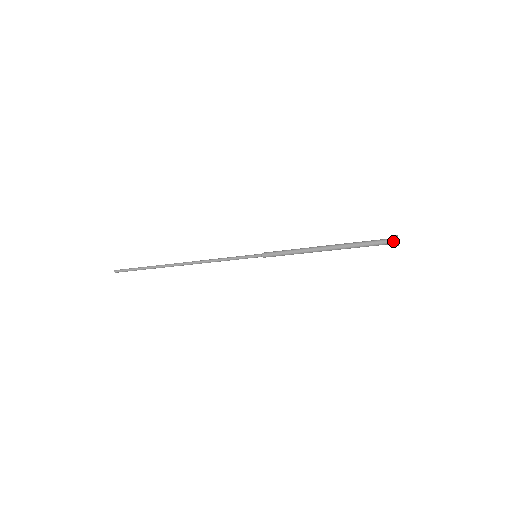
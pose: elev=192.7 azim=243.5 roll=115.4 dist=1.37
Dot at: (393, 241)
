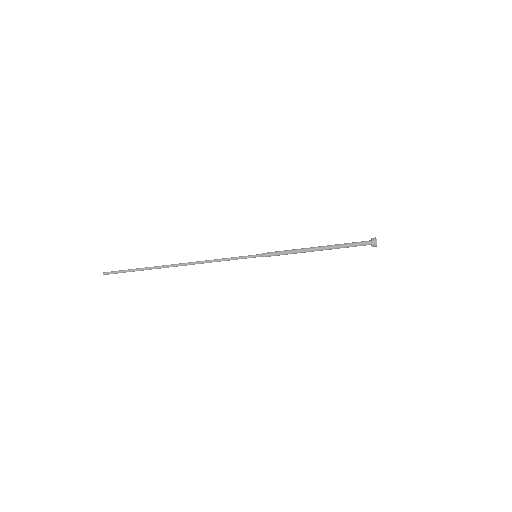
Dot at: (373, 238)
